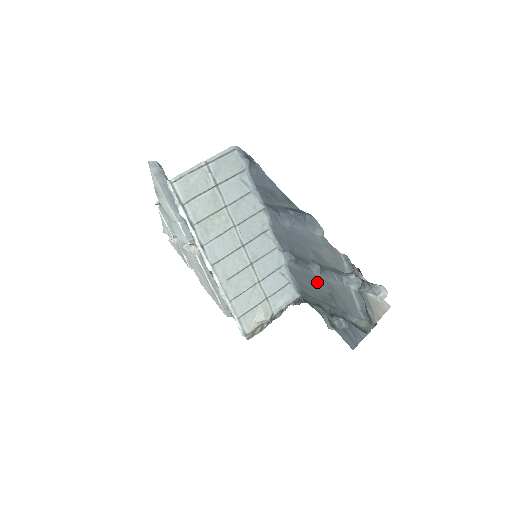
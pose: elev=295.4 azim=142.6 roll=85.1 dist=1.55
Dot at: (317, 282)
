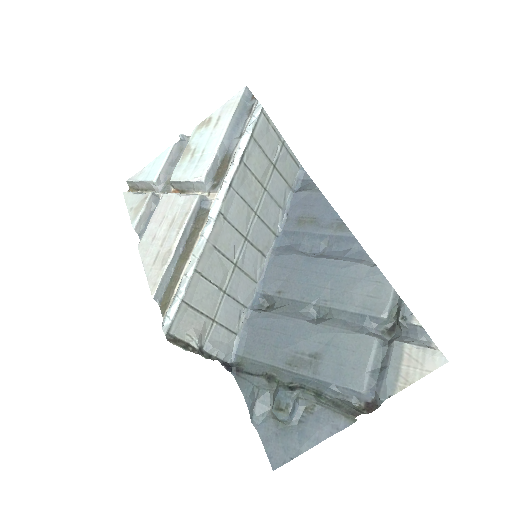
Dot at: (301, 334)
